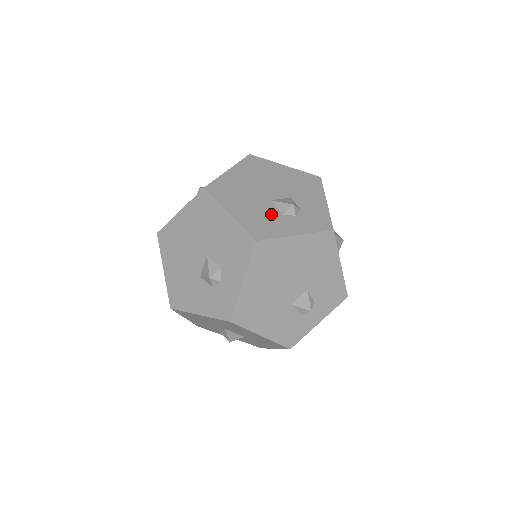
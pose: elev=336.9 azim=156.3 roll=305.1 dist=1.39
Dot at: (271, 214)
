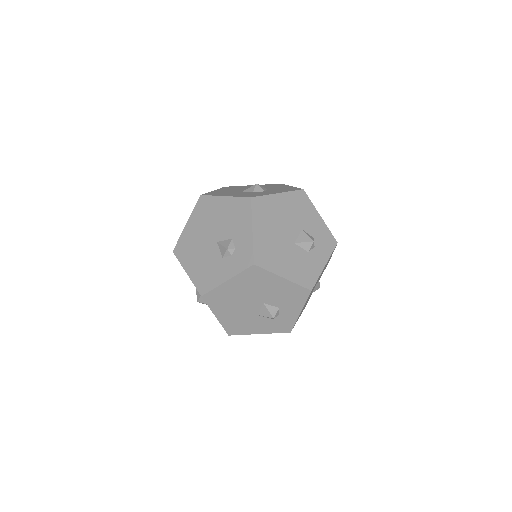
Dot at: (303, 257)
